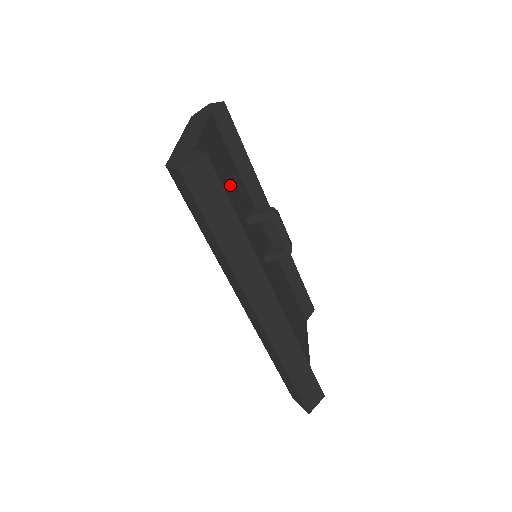
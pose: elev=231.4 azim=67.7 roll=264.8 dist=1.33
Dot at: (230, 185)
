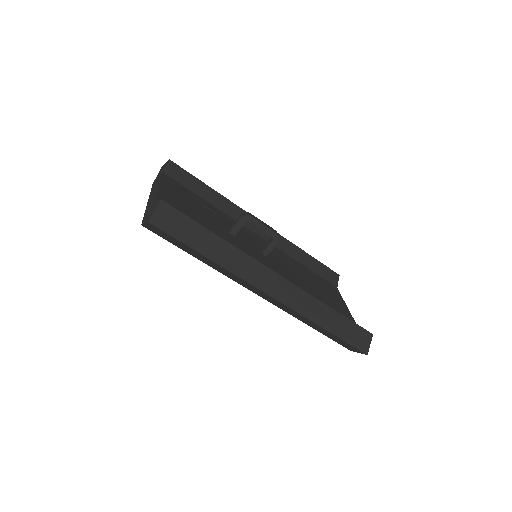
Dot at: (203, 214)
